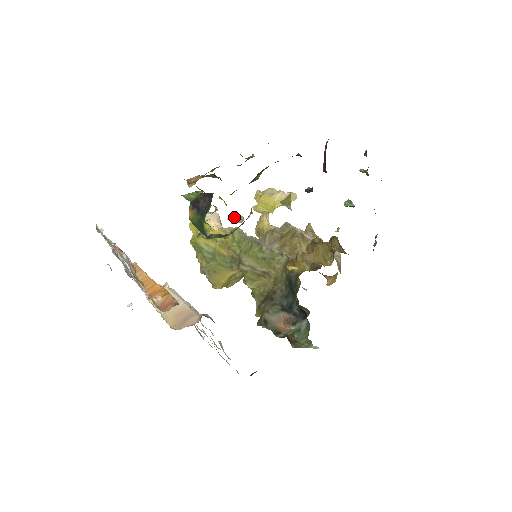
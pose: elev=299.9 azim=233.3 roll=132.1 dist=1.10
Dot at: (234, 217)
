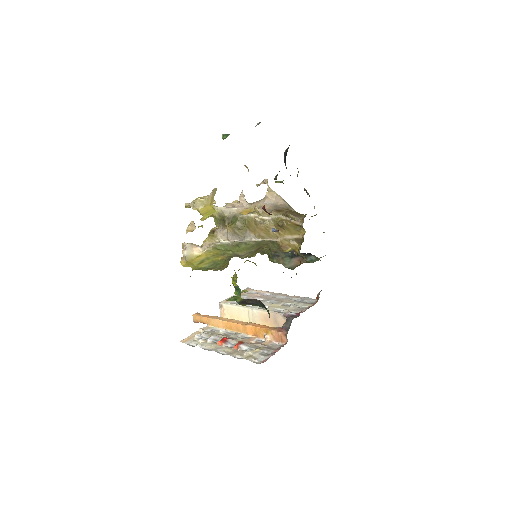
Dot at: (189, 229)
